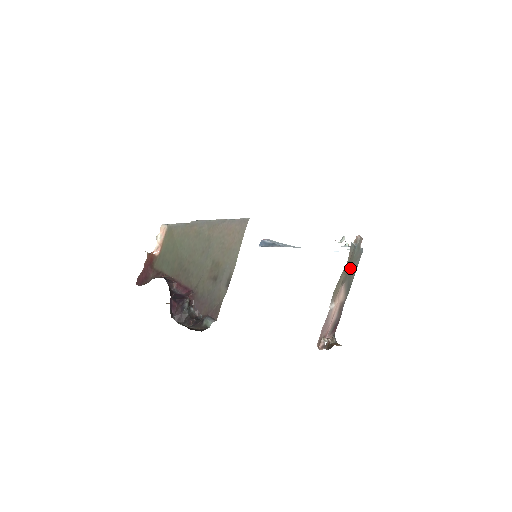
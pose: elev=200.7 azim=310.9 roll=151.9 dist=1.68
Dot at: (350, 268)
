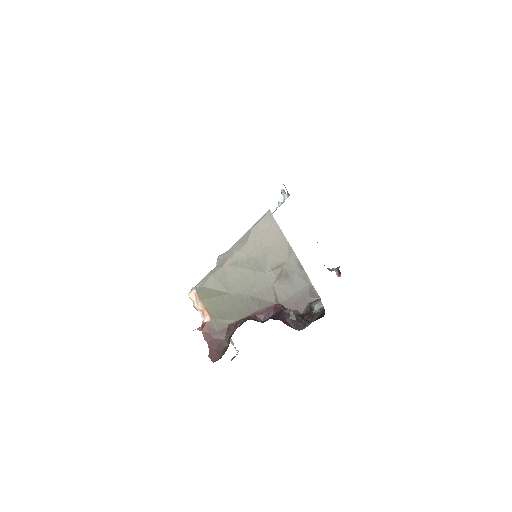
Dot at: occluded
